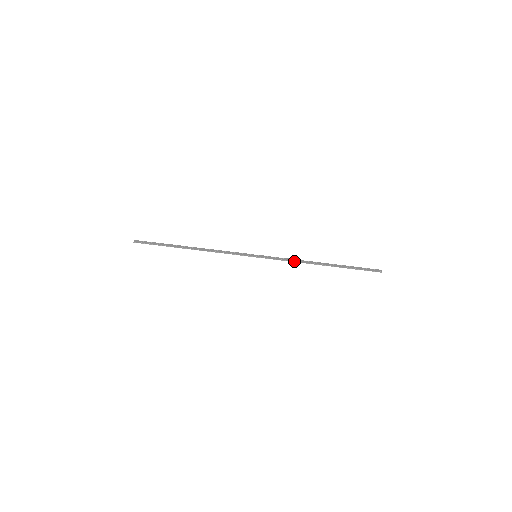
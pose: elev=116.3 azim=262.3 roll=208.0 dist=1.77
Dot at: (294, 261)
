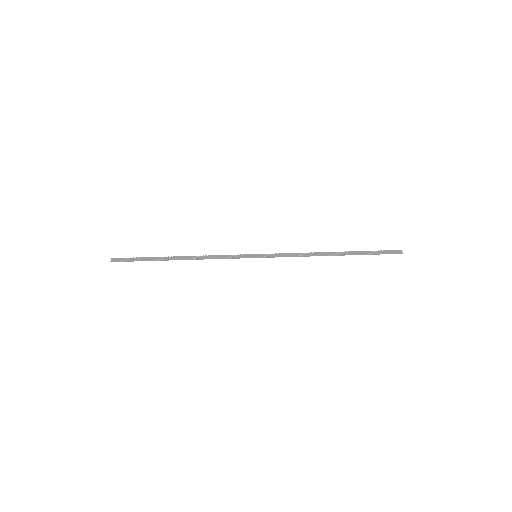
Dot at: (301, 256)
